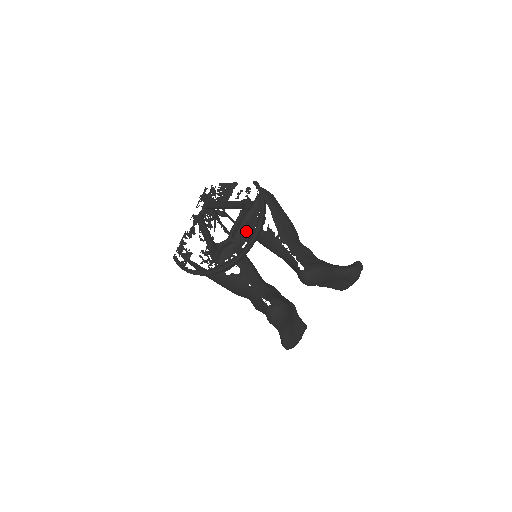
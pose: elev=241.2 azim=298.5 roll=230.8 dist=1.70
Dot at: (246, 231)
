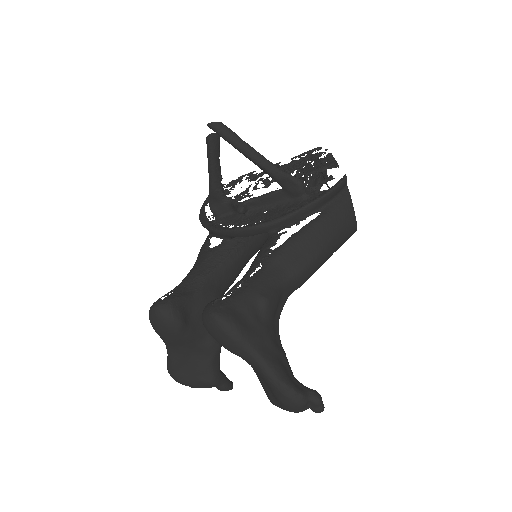
Dot at: (264, 214)
